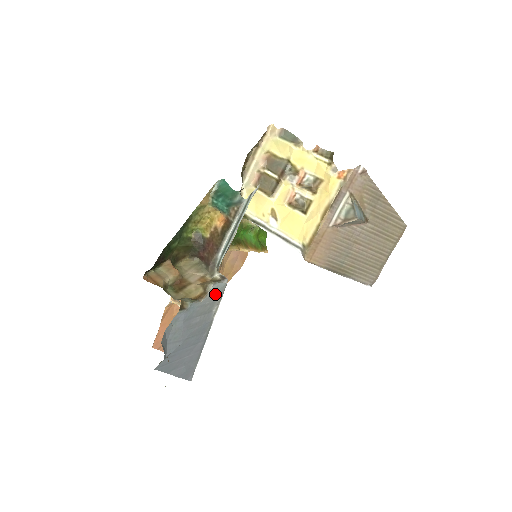
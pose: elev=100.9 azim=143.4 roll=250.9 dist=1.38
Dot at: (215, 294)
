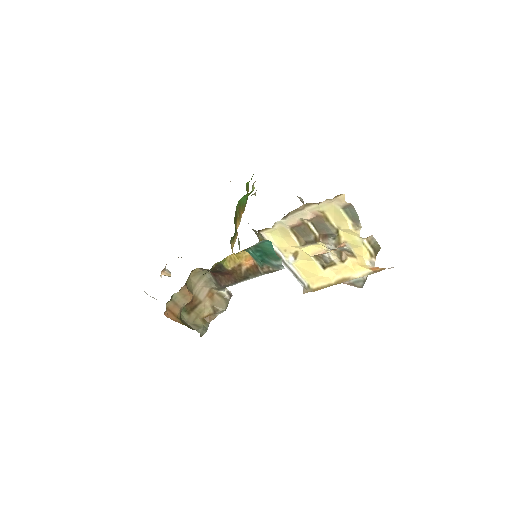
Dot at: occluded
